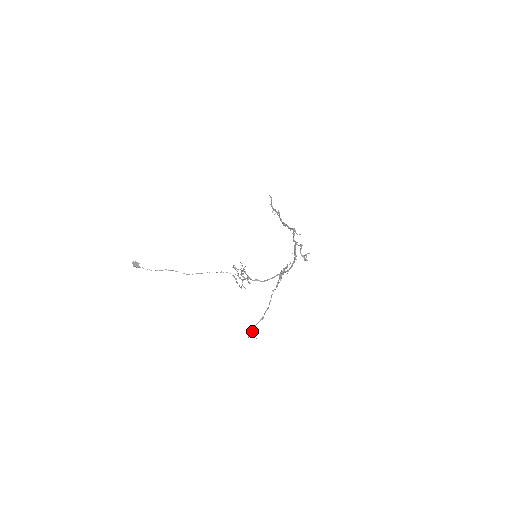
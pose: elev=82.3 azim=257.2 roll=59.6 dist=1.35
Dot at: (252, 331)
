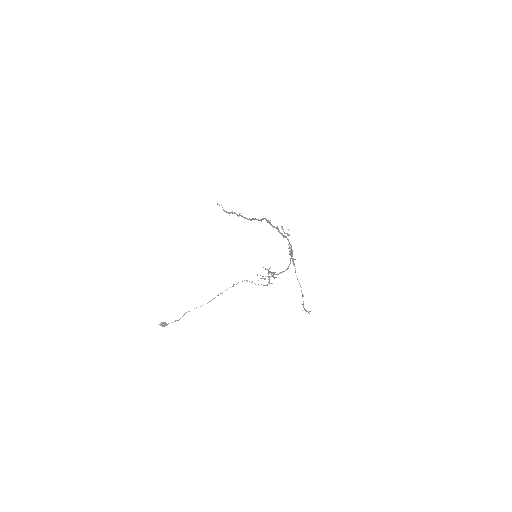
Dot at: (304, 309)
